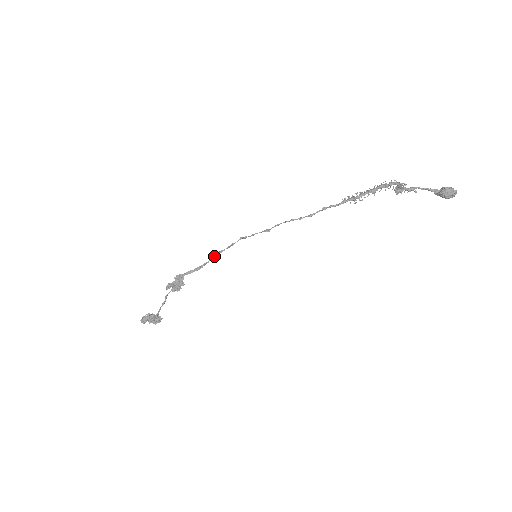
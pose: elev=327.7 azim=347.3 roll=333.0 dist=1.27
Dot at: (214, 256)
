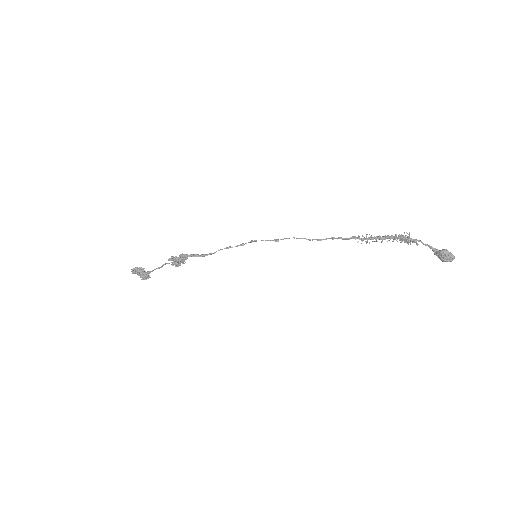
Dot at: (222, 249)
